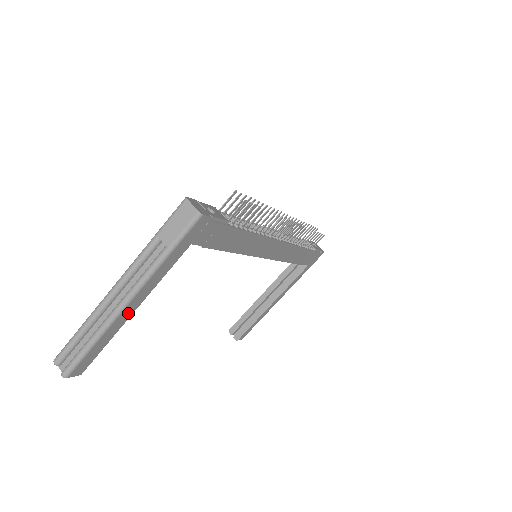
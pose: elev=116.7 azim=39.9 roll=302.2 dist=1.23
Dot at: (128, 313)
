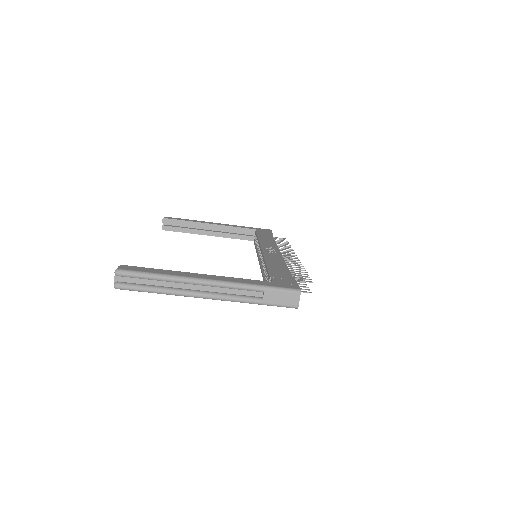
Dot at: occluded
